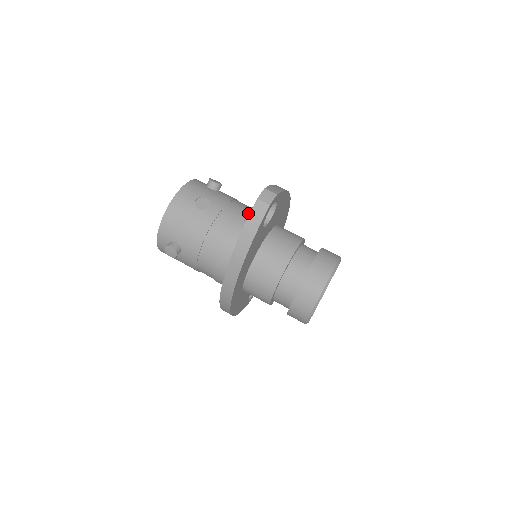
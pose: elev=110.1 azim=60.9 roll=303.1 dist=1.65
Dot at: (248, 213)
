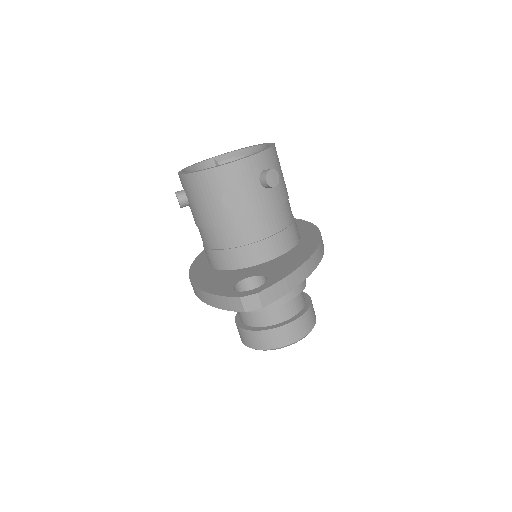
Dot at: (265, 244)
